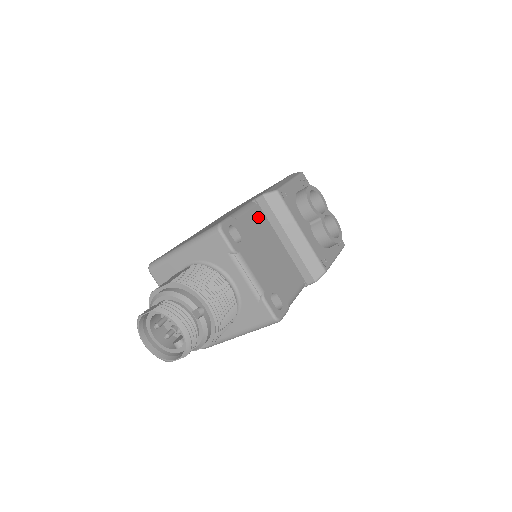
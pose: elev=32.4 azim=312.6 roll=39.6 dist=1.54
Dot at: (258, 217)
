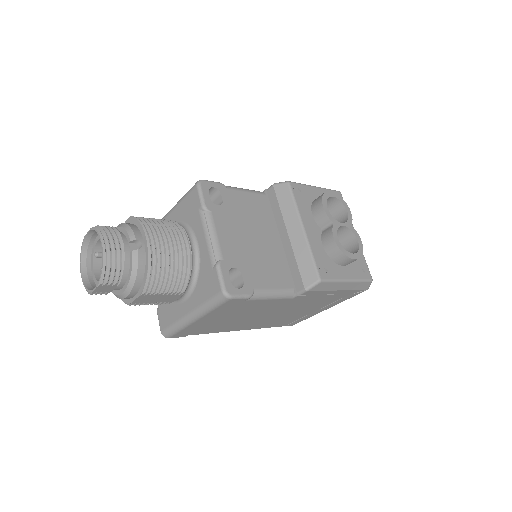
Dot at: (260, 203)
